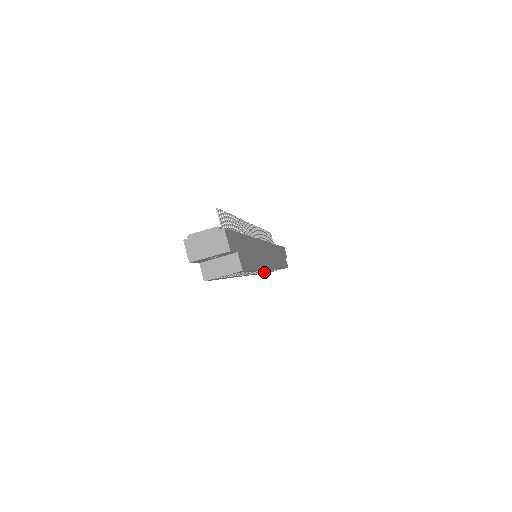
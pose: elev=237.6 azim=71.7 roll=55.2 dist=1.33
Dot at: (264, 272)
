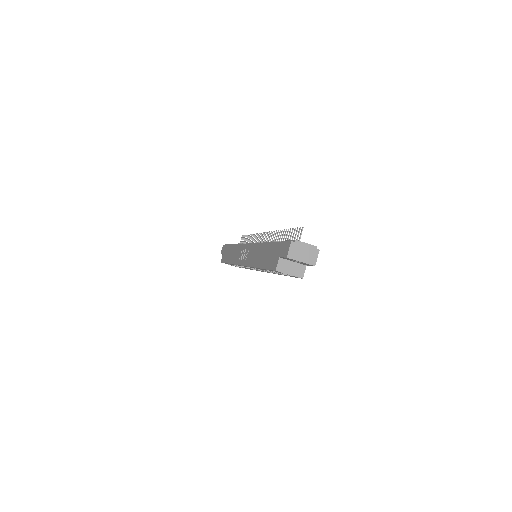
Dot at: occluded
